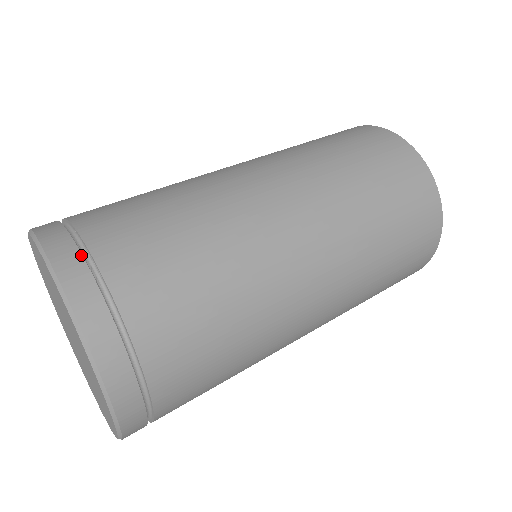
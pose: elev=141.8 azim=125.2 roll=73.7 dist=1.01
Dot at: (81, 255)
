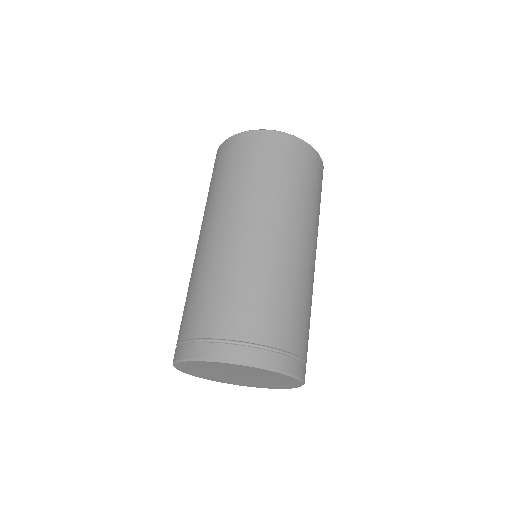
Dot at: (284, 355)
